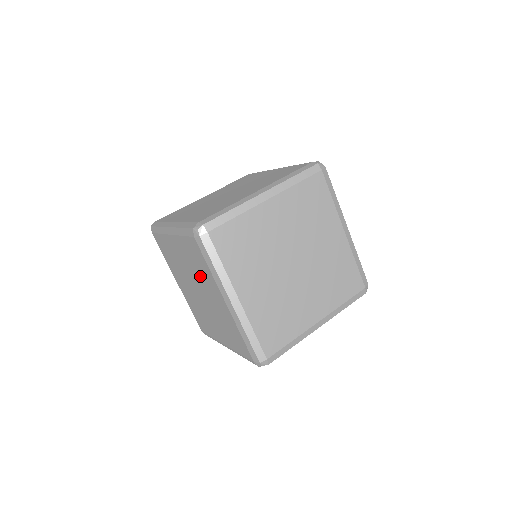
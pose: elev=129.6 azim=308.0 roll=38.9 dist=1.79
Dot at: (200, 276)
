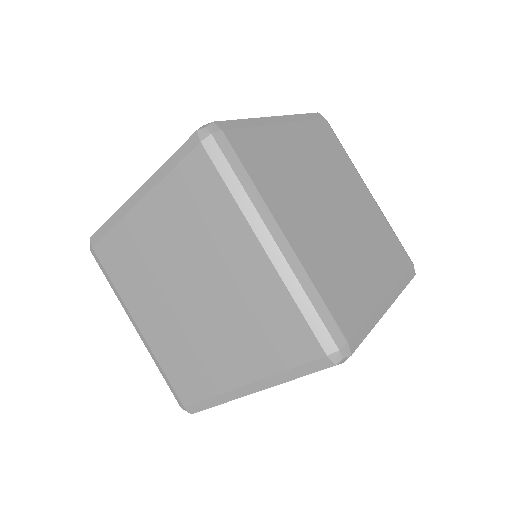
Dot at: (202, 240)
